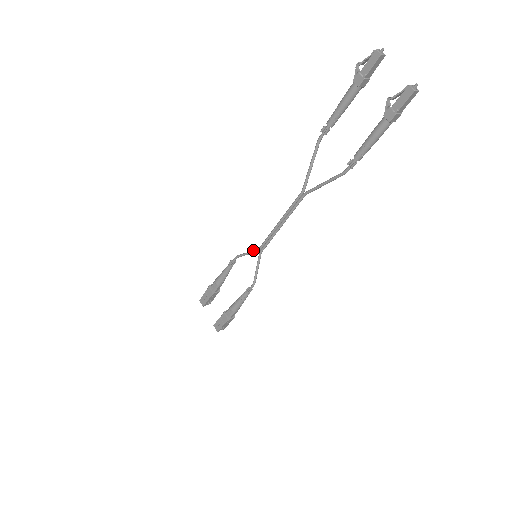
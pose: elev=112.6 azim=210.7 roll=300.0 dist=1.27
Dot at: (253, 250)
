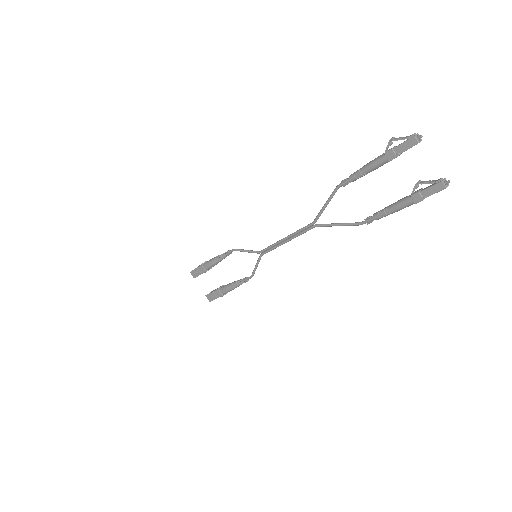
Dot at: (253, 251)
